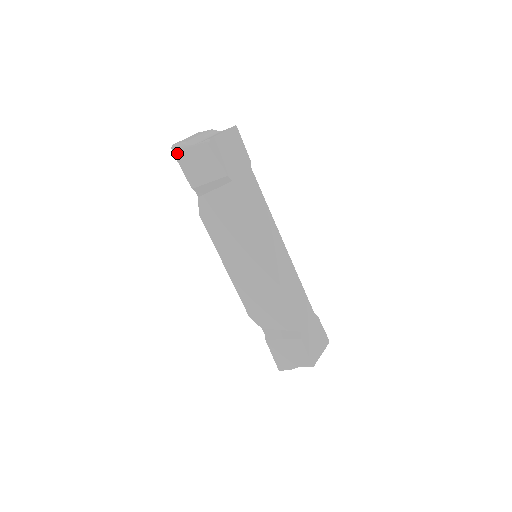
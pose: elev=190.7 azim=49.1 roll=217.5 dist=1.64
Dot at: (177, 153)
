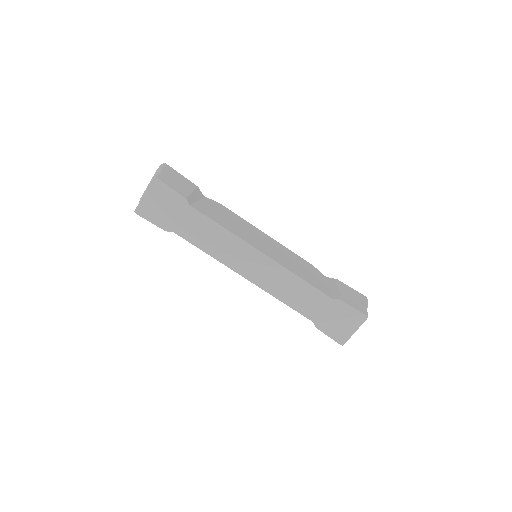
Dot at: occluded
